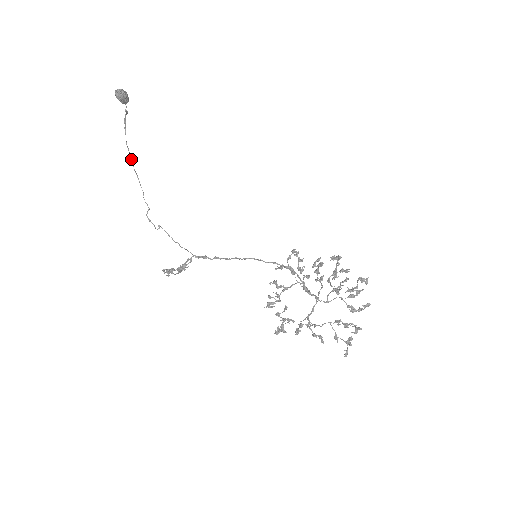
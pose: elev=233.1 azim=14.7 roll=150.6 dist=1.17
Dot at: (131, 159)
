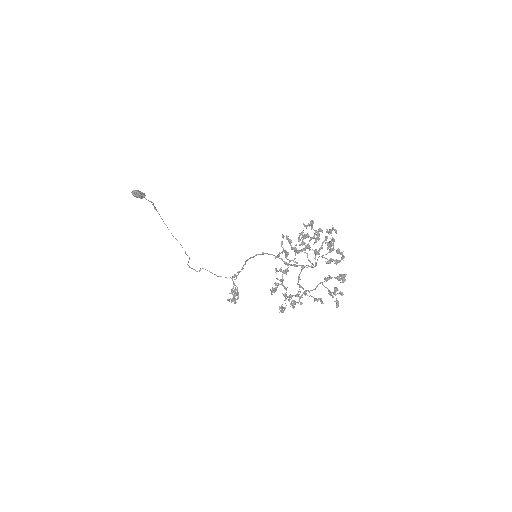
Dot at: occluded
